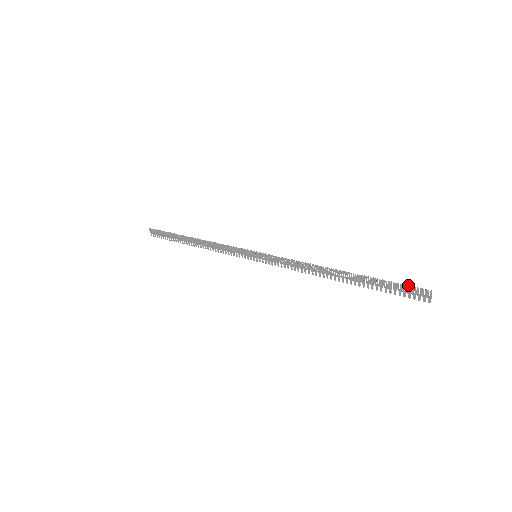
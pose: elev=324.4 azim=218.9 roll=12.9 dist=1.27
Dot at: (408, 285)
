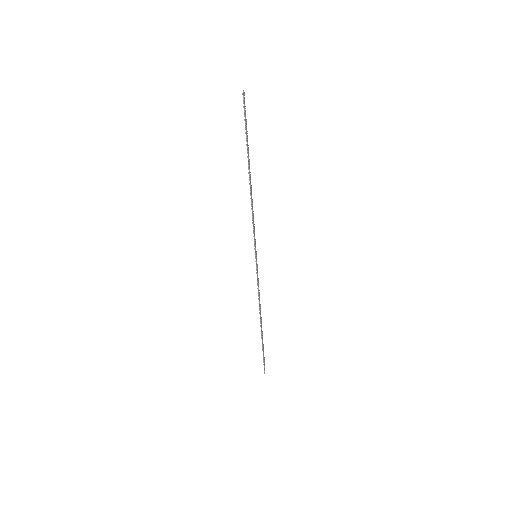
Dot at: occluded
